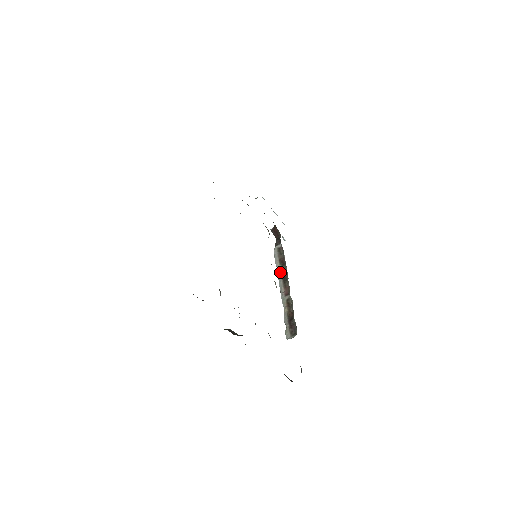
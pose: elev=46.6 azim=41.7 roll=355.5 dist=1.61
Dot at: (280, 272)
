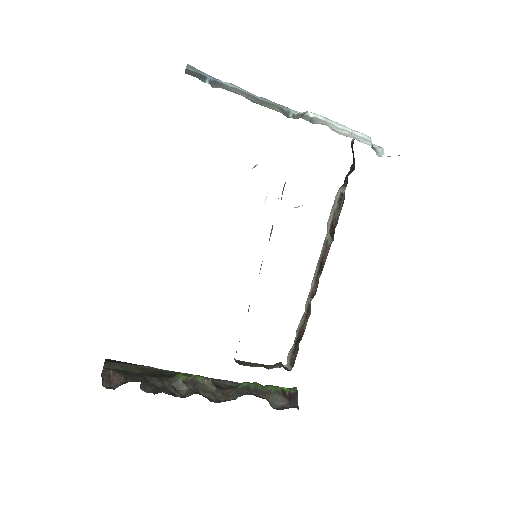
Dot at: (323, 247)
